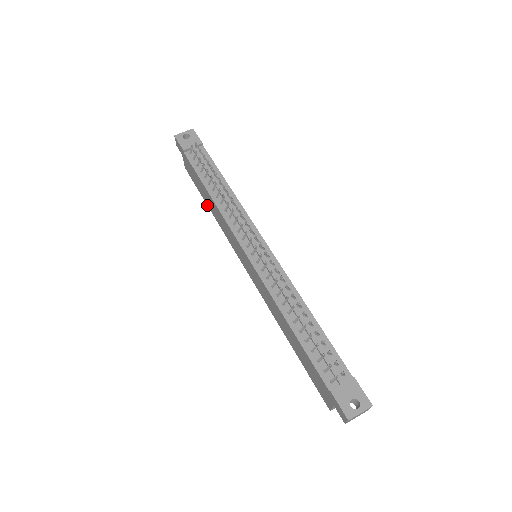
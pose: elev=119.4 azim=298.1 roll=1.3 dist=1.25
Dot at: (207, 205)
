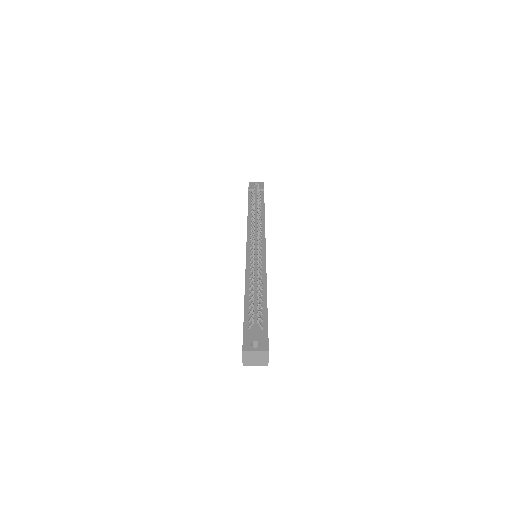
Dot at: occluded
